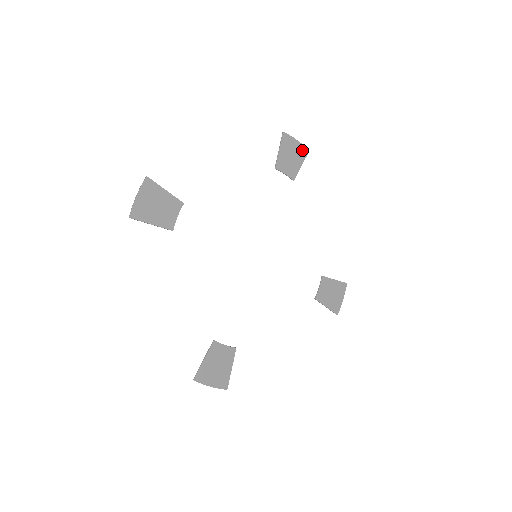
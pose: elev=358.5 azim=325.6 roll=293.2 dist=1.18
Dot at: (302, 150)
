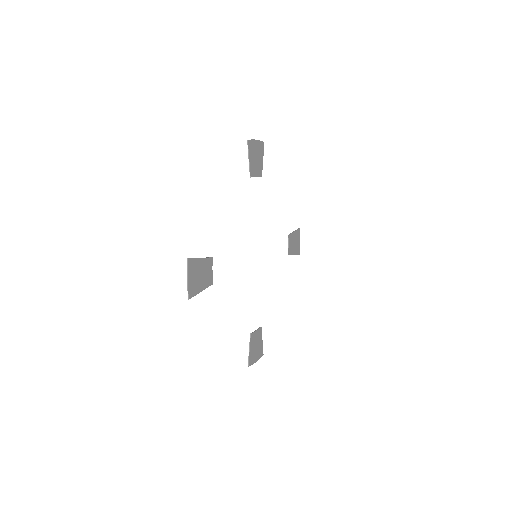
Dot at: (261, 146)
